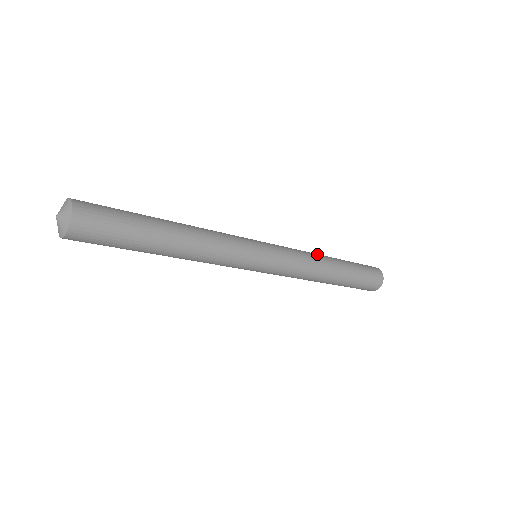
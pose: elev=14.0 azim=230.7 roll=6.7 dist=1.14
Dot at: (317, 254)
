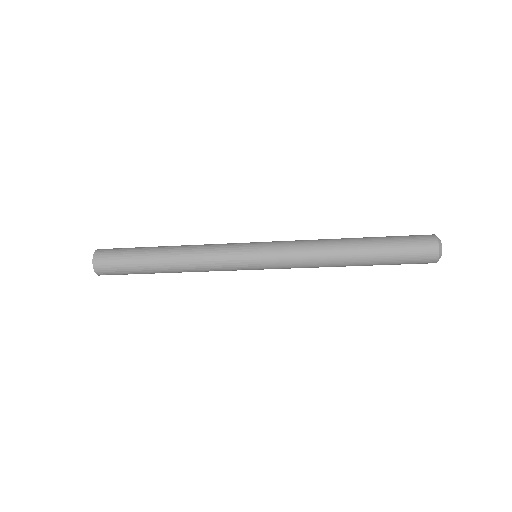
Dot at: (329, 239)
